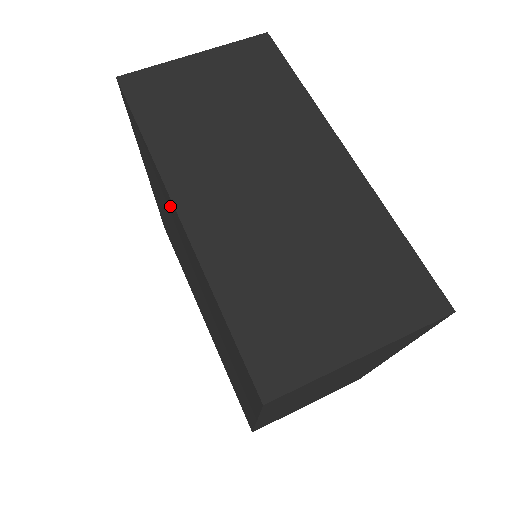
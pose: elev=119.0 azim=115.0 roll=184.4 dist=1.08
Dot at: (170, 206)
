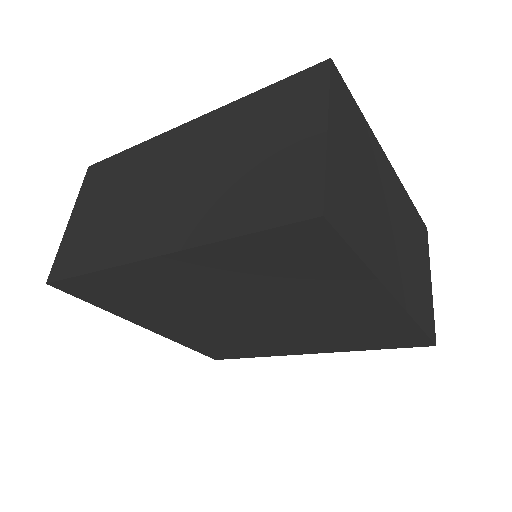
Dot at: (156, 277)
